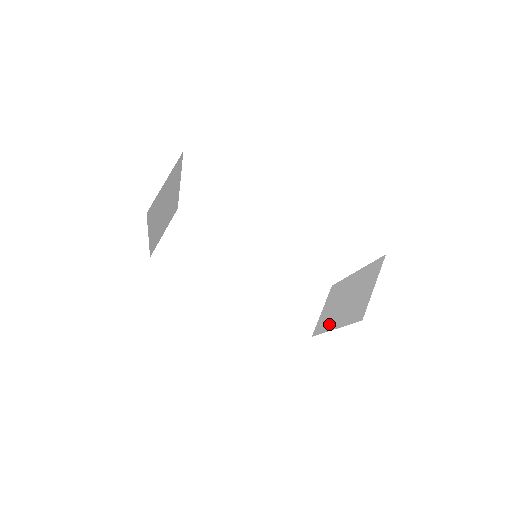
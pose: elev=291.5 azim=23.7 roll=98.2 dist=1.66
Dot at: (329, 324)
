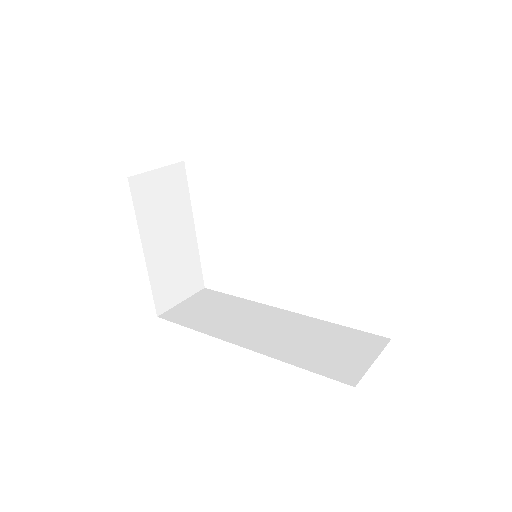
Dot at: occluded
